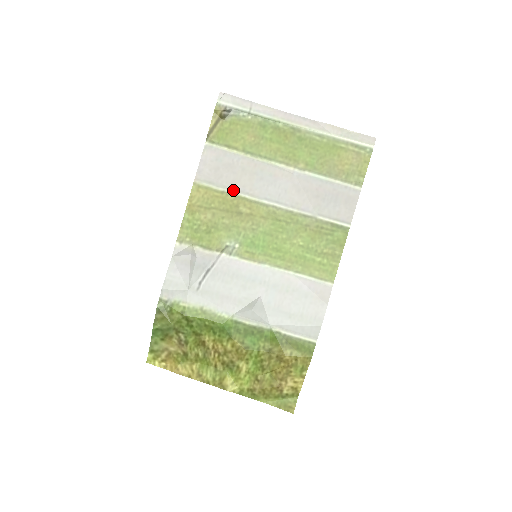
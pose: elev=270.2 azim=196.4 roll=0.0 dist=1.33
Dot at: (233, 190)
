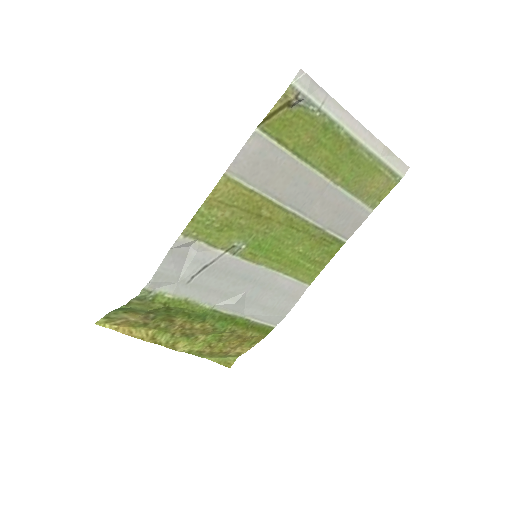
Dot at: (263, 191)
